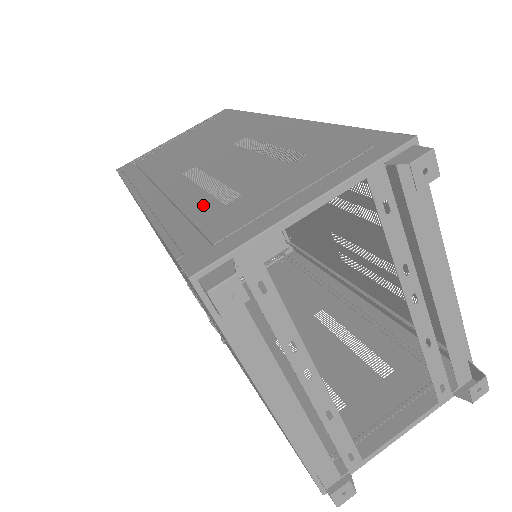
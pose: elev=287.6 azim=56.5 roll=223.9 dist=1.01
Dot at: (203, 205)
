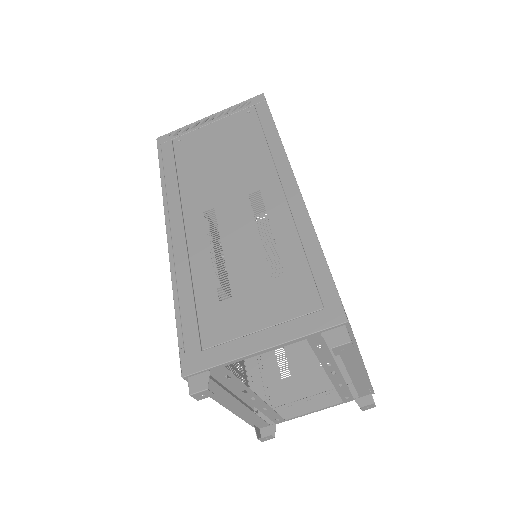
Dot at: (207, 287)
